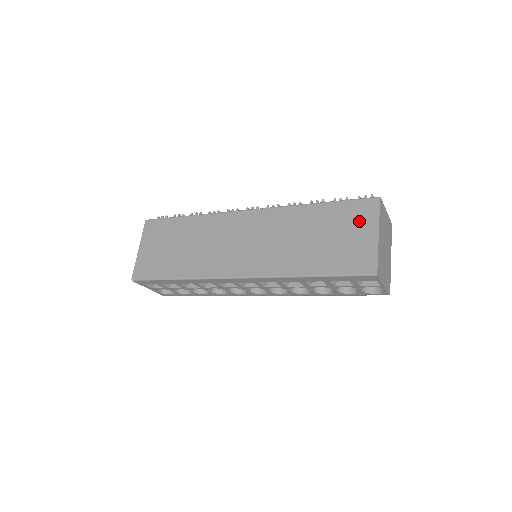
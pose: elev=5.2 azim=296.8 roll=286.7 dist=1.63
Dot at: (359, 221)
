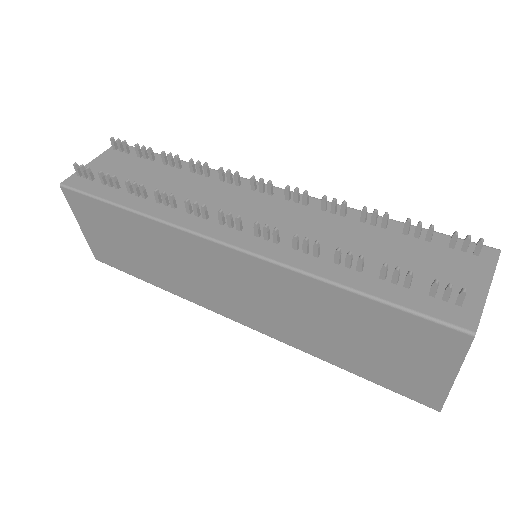
Dot at: (424, 350)
